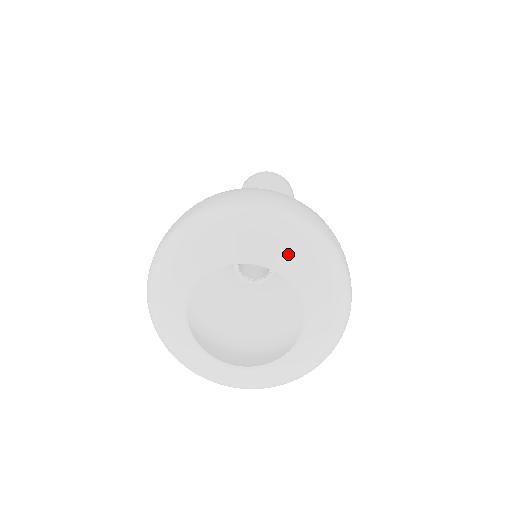
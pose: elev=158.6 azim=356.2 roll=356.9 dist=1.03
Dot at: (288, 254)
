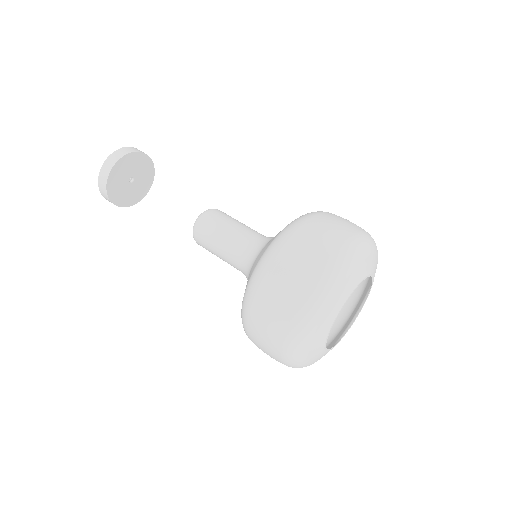
Dot at: (347, 286)
